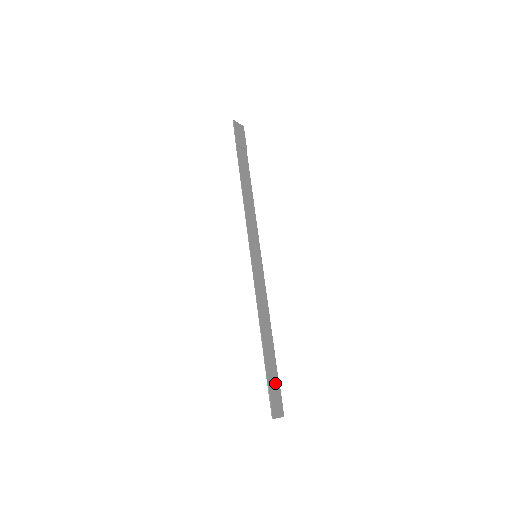
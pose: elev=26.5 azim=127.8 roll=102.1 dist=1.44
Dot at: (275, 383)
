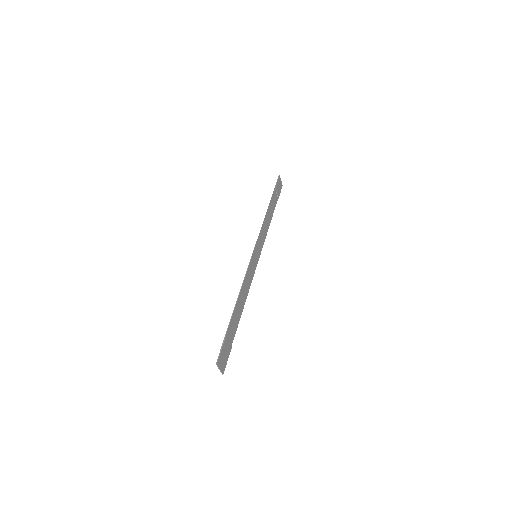
Dot at: (229, 344)
